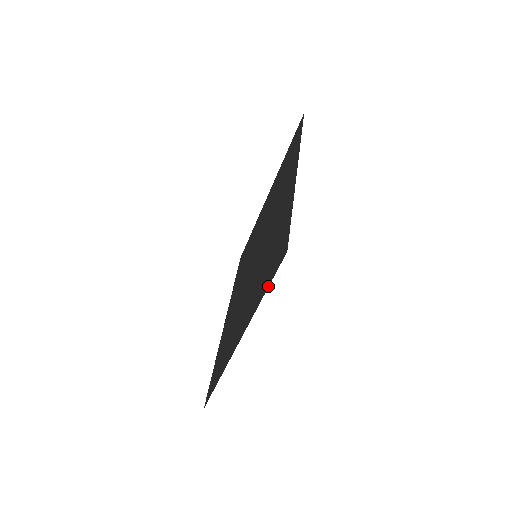
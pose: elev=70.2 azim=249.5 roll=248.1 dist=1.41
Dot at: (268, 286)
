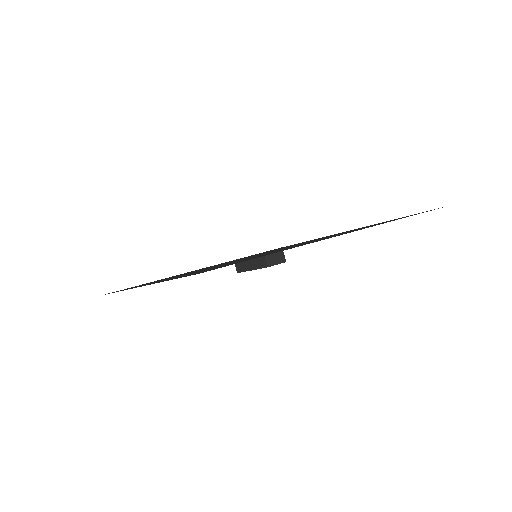
Dot at: occluded
